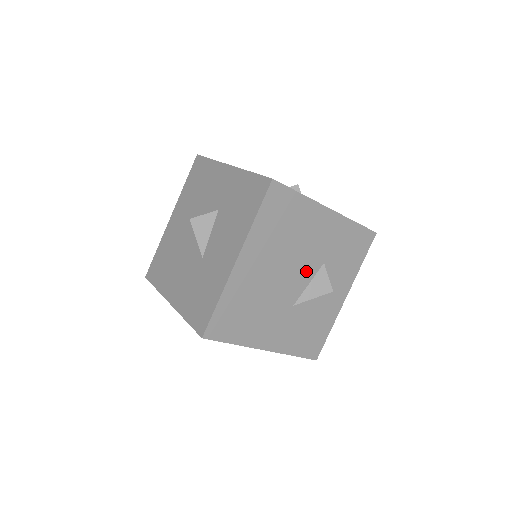
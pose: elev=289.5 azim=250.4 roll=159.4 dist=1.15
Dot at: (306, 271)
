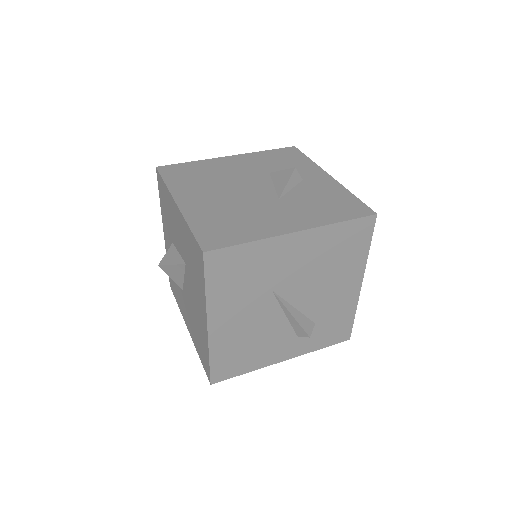
Dot at: (258, 182)
